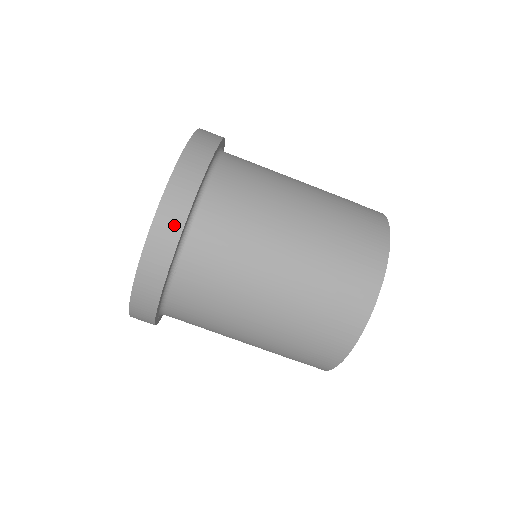
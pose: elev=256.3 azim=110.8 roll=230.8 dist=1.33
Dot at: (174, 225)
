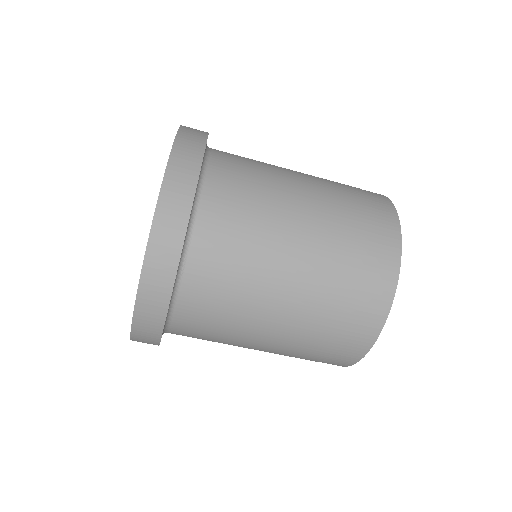
Dot at: (178, 217)
